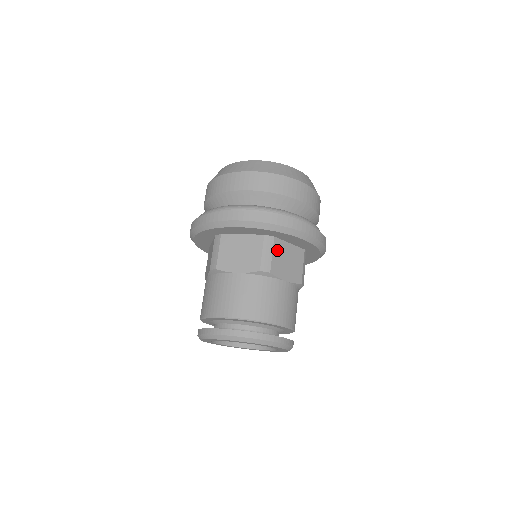
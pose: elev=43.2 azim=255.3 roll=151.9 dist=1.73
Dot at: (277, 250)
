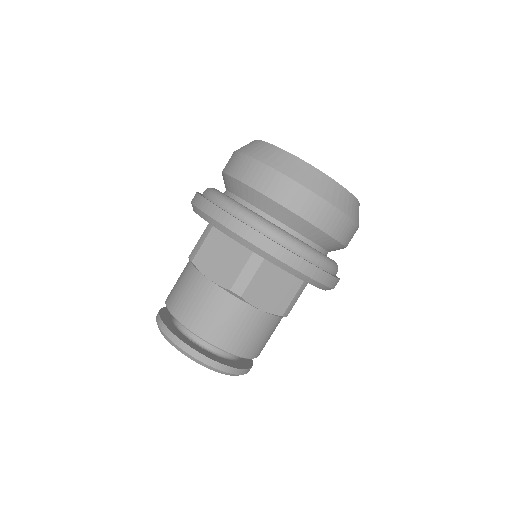
Dot at: occluded
